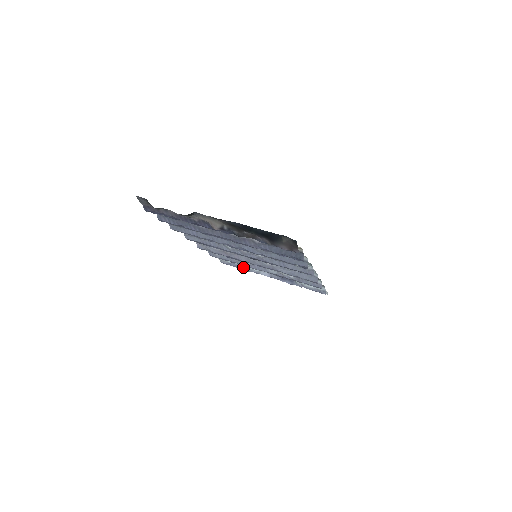
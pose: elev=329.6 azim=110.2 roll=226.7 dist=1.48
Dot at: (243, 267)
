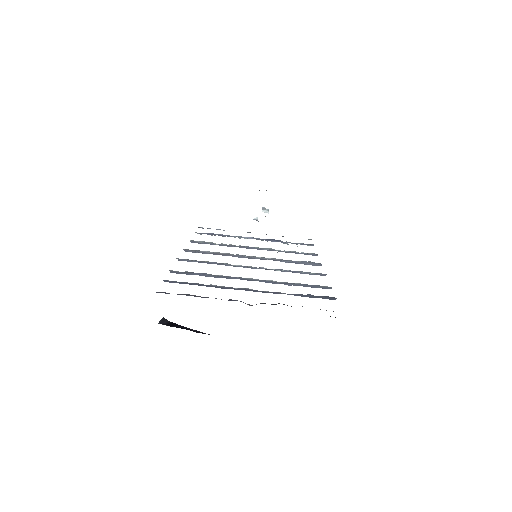
Dot at: (223, 235)
